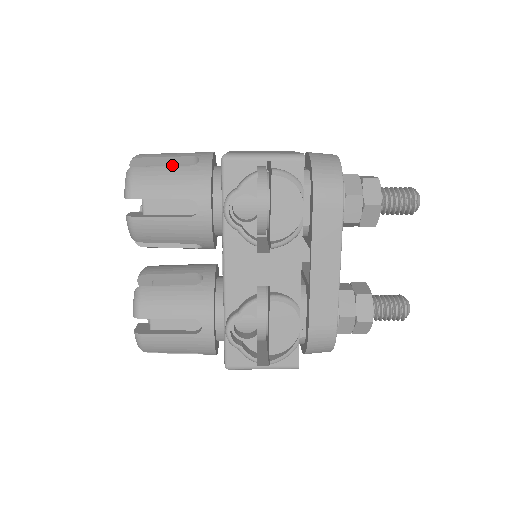
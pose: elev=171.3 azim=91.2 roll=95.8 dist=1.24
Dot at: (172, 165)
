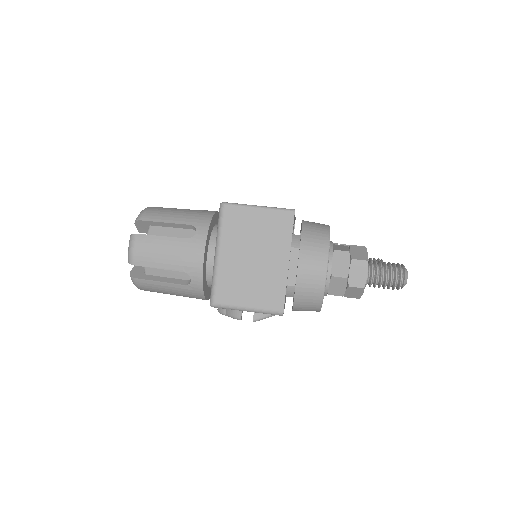
Dot at: occluded
